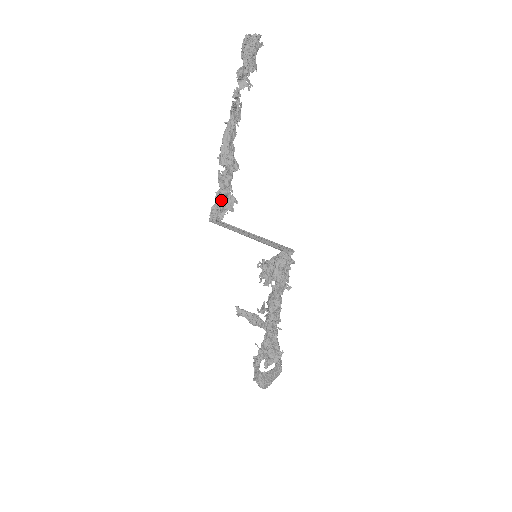
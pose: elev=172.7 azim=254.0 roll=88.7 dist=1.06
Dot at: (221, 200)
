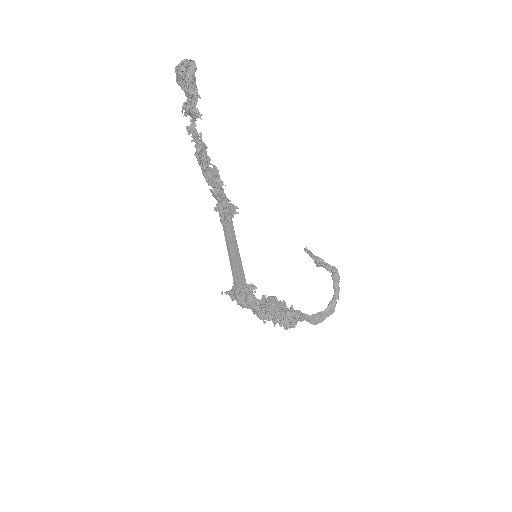
Dot at: (219, 212)
